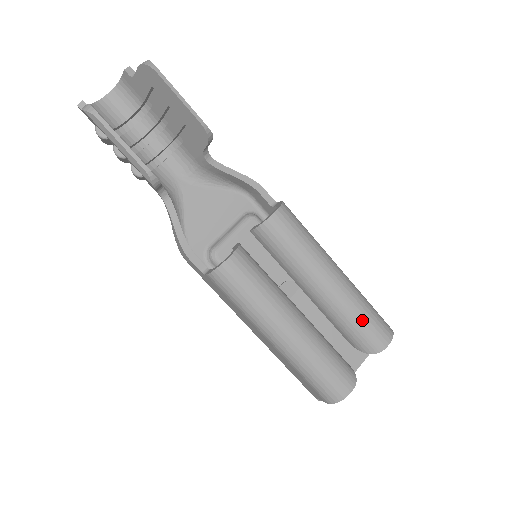
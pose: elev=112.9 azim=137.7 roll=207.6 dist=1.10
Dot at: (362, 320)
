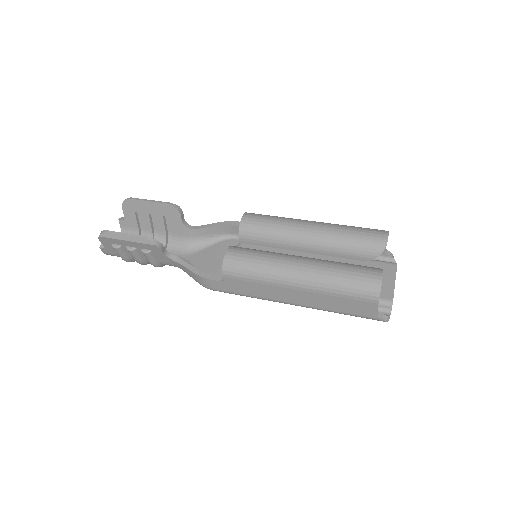
Dot at: (353, 234)
